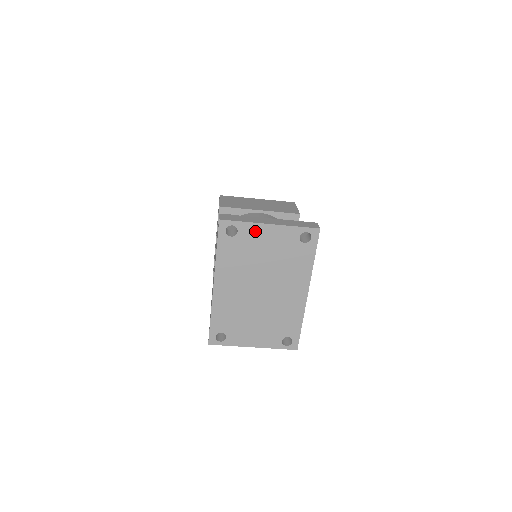
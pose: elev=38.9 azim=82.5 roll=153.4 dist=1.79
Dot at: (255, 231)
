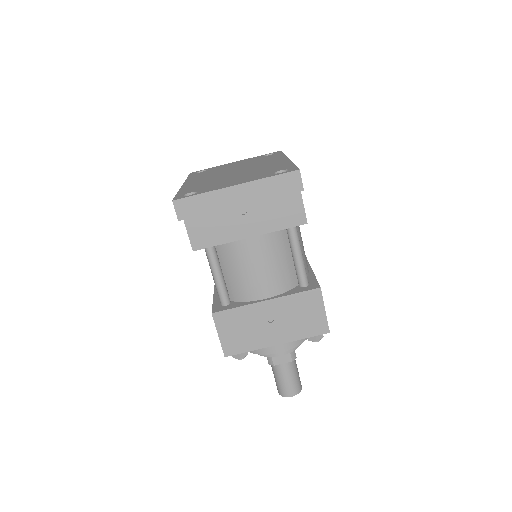
Dot at: (222, 166)
